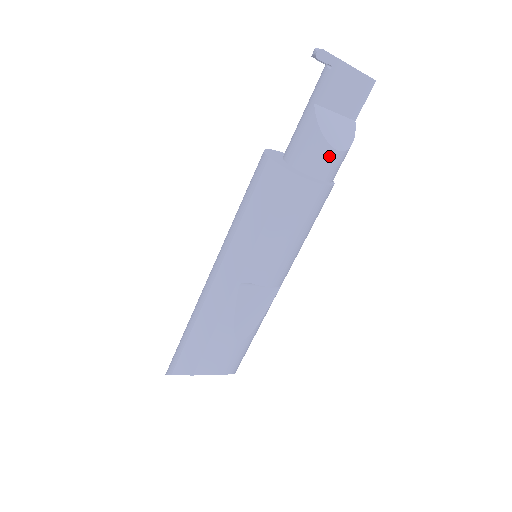
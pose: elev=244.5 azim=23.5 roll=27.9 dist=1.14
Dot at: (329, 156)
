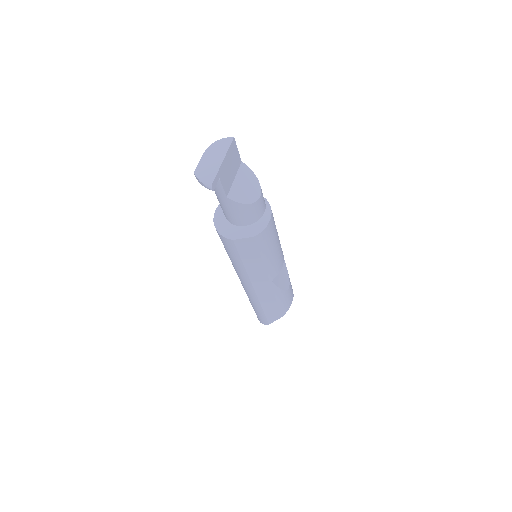
Dot at: (259, 204)
